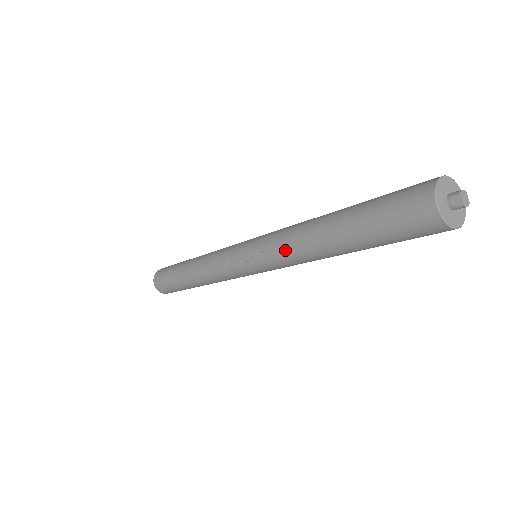
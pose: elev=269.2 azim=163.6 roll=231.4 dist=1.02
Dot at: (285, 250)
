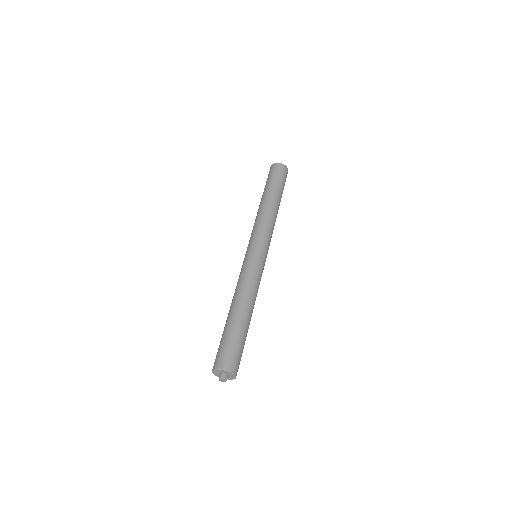
Dot at: occluded
